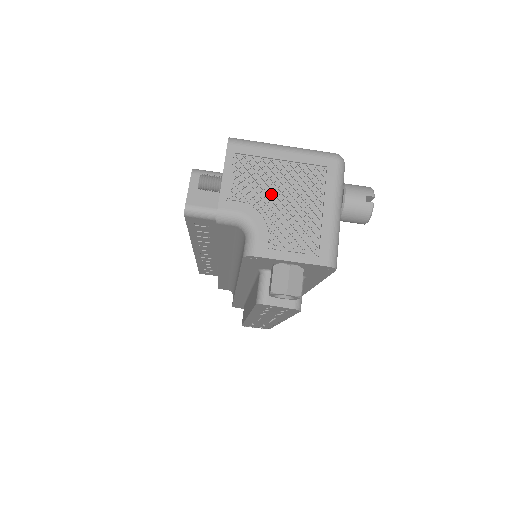
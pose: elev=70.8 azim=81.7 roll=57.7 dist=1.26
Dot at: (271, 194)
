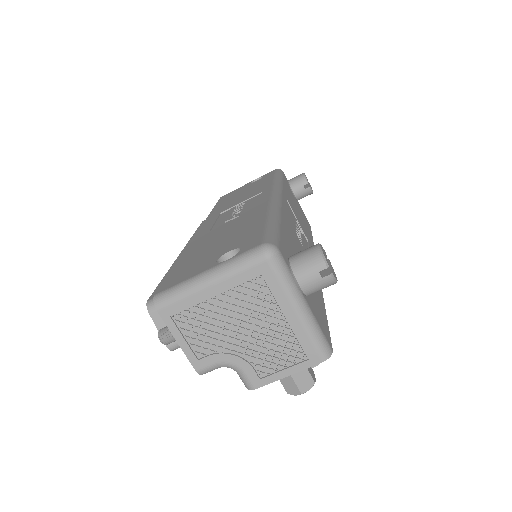
Dot at: (230, 332)
